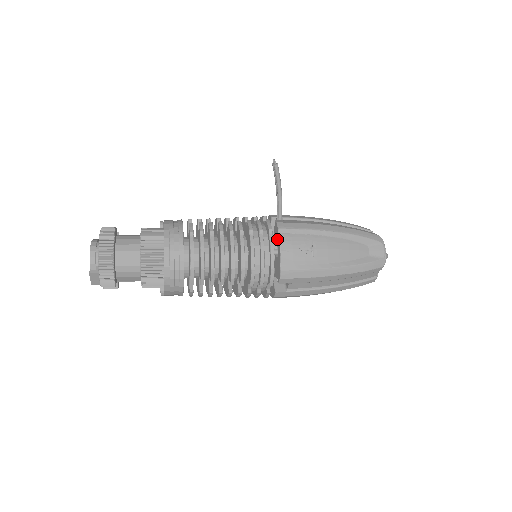
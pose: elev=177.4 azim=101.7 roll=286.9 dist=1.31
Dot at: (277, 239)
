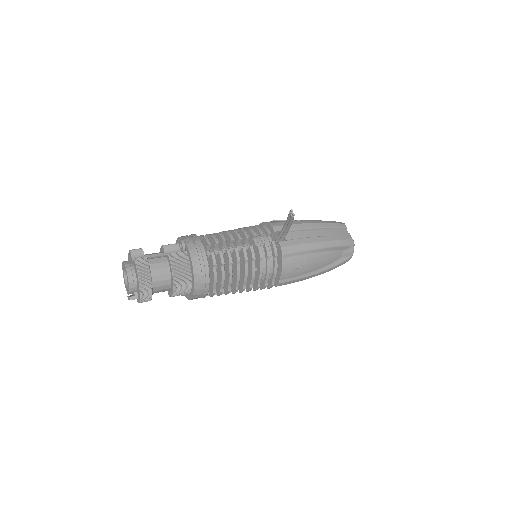
Dot at: (279, 259)
